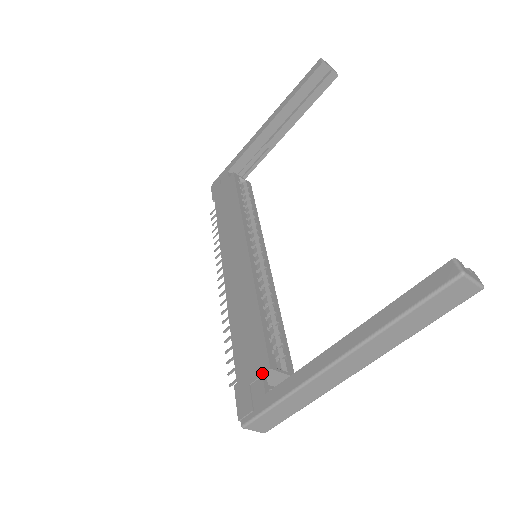
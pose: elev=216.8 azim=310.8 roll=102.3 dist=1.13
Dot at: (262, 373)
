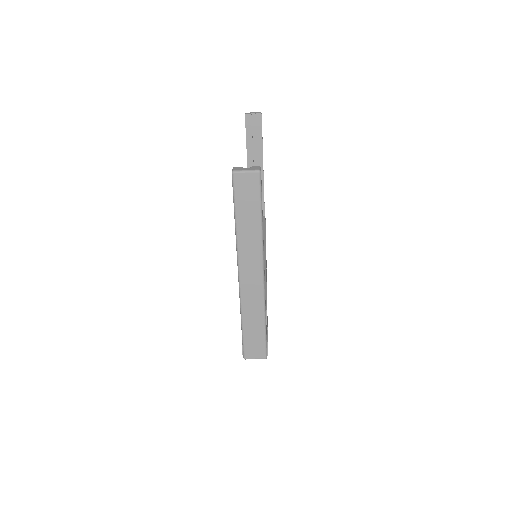
Dot at: occluded
